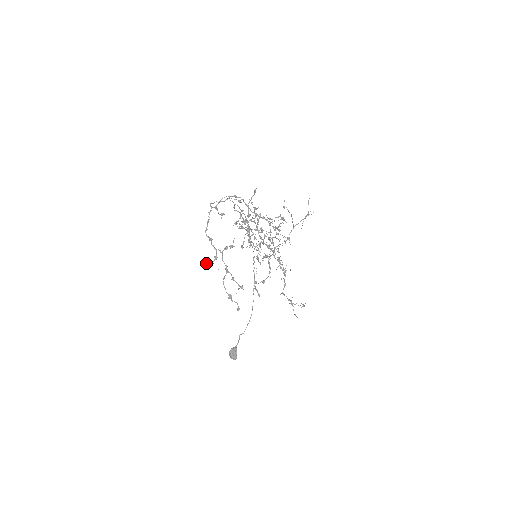
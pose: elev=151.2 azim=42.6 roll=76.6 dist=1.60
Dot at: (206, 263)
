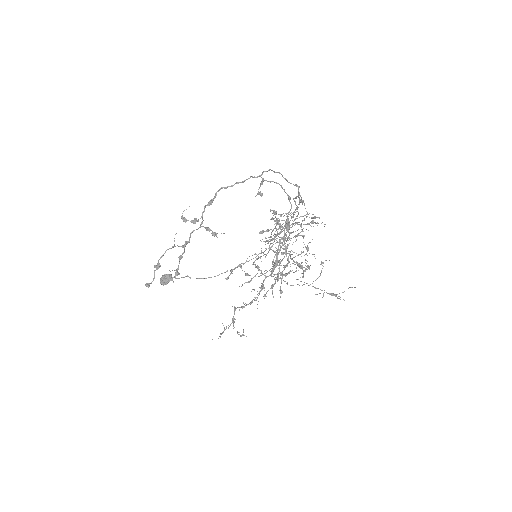
Dot at: occluded
